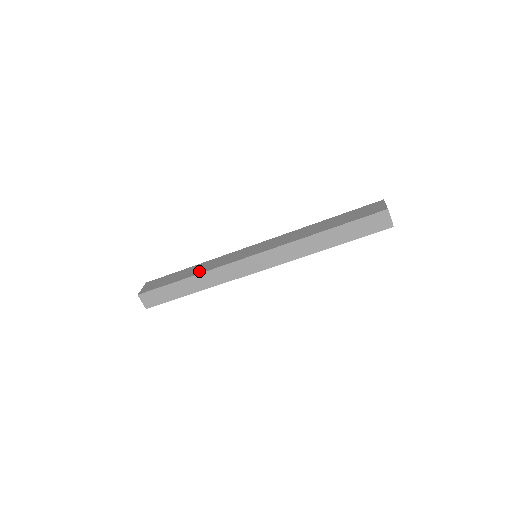
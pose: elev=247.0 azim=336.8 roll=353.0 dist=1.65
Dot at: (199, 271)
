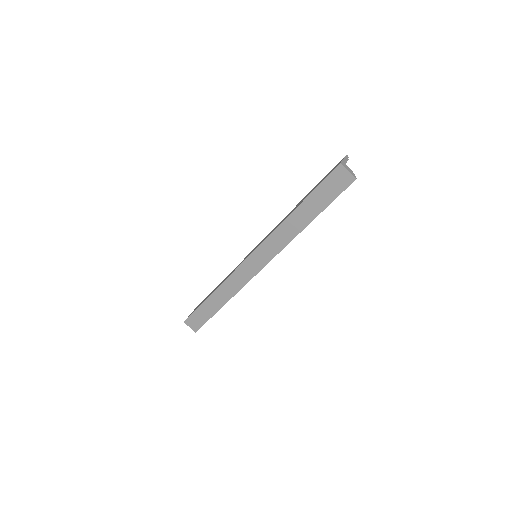
Dot at: (218, 286)
